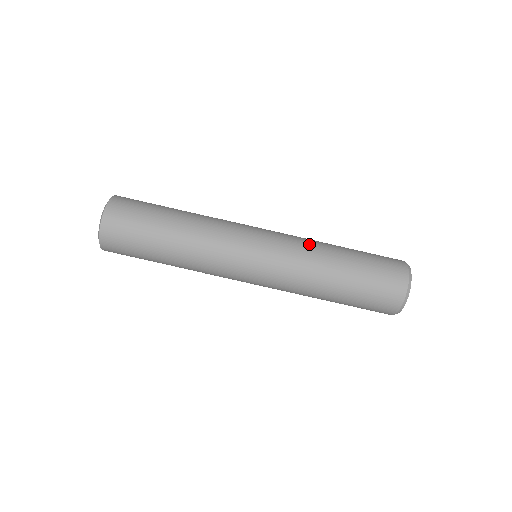
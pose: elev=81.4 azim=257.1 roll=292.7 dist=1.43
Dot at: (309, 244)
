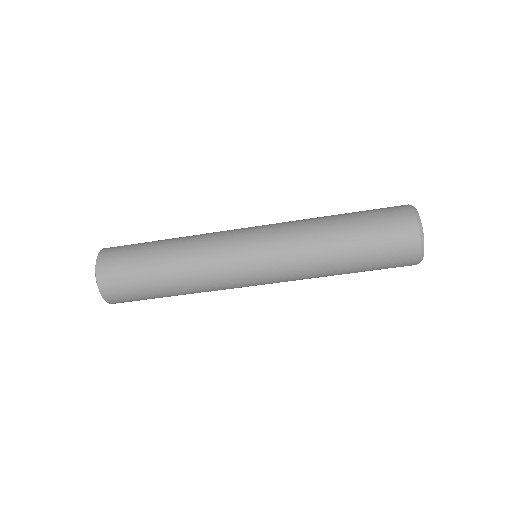
Dot at: (302, 226)
